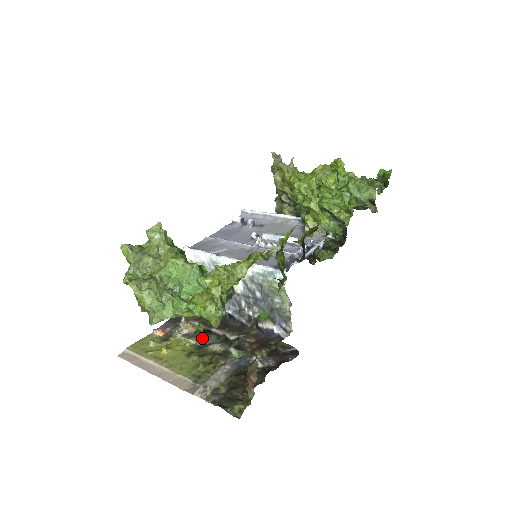
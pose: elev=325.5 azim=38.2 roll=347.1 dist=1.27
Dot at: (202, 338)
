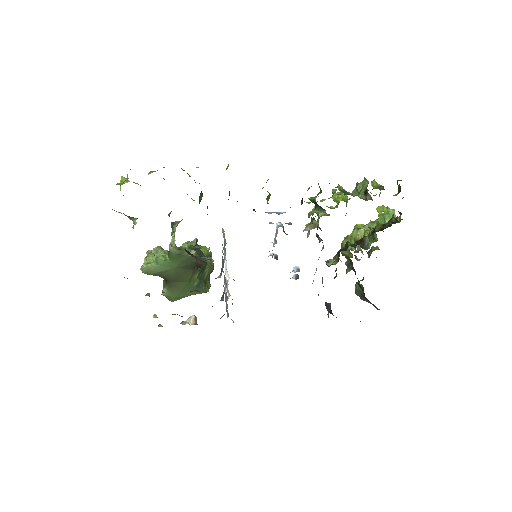
Dot at: occluded
